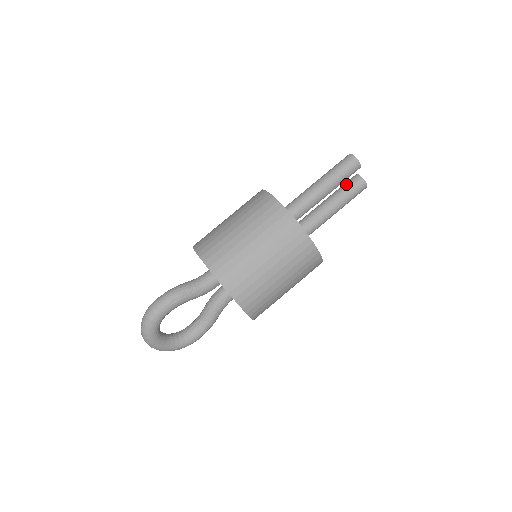
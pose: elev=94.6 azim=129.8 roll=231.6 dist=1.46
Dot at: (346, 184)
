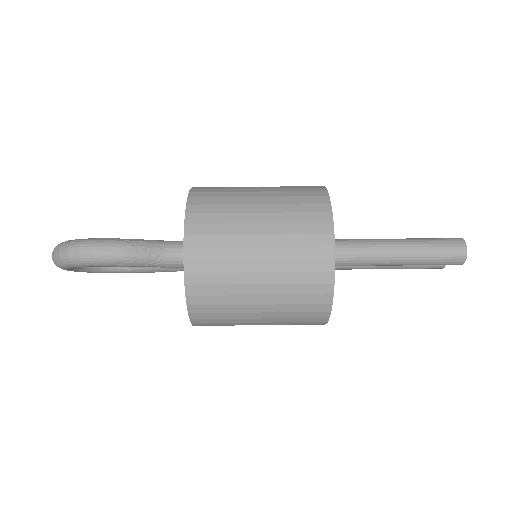
Dot at: occluded
